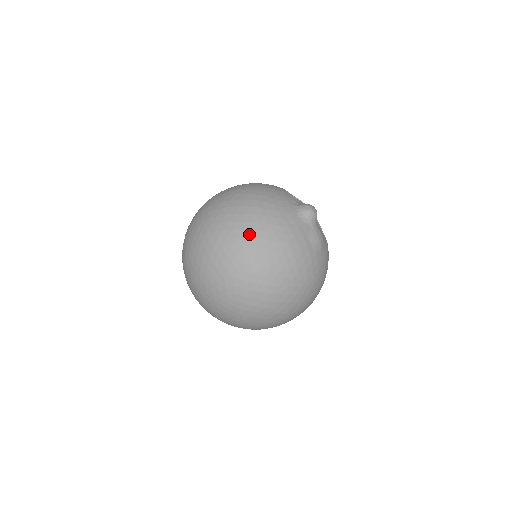
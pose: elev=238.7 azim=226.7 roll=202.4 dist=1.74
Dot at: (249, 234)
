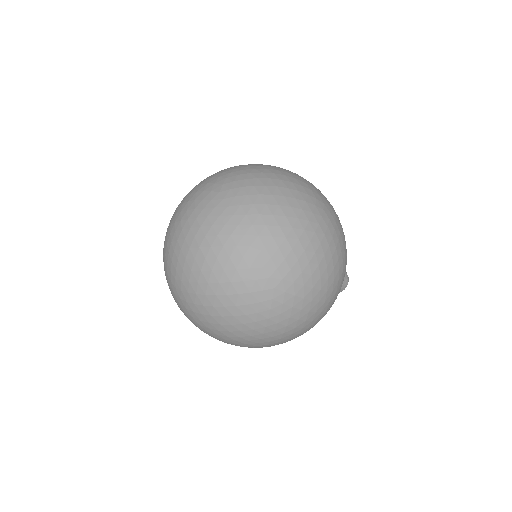
Dot at: occluded
